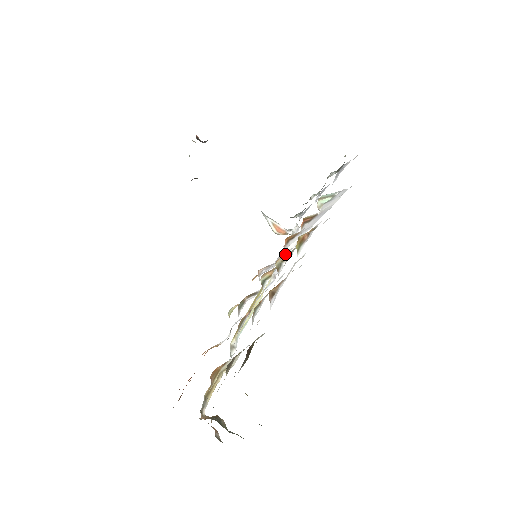
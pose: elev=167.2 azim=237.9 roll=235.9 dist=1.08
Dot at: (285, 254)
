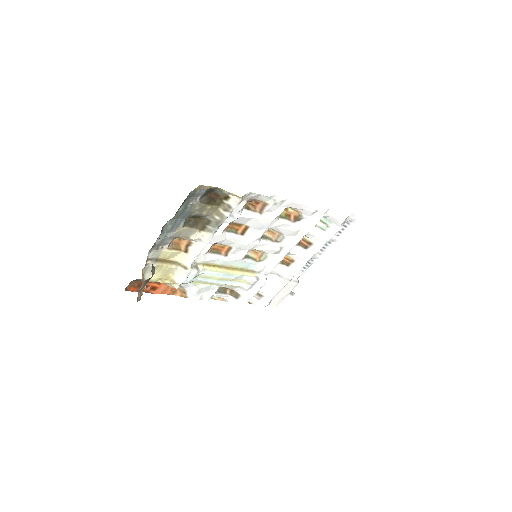
Dot at: (273, 232)
